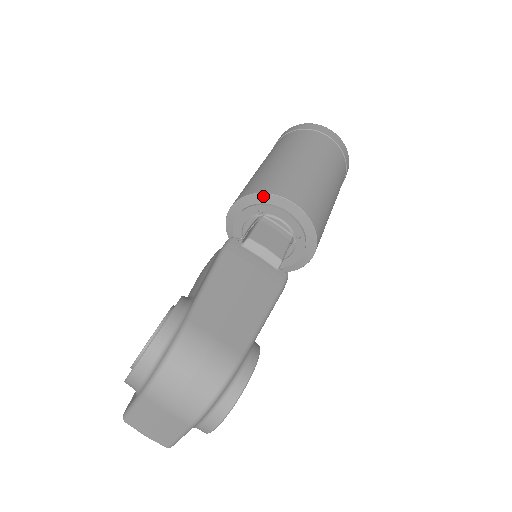
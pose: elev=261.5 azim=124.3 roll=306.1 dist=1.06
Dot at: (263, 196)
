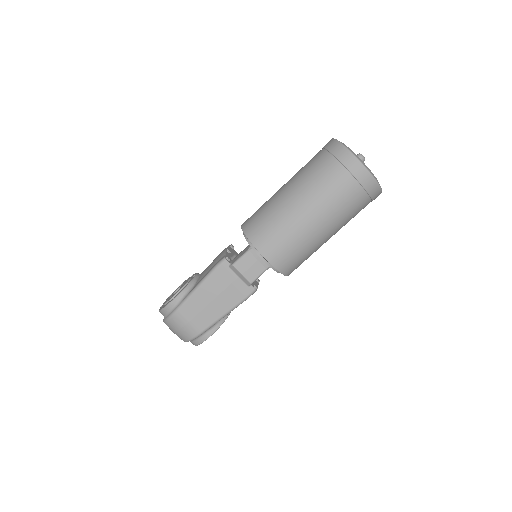
Dot at: (250, 241)
